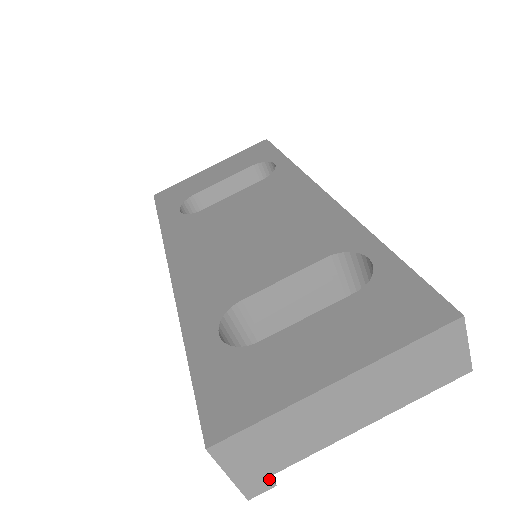
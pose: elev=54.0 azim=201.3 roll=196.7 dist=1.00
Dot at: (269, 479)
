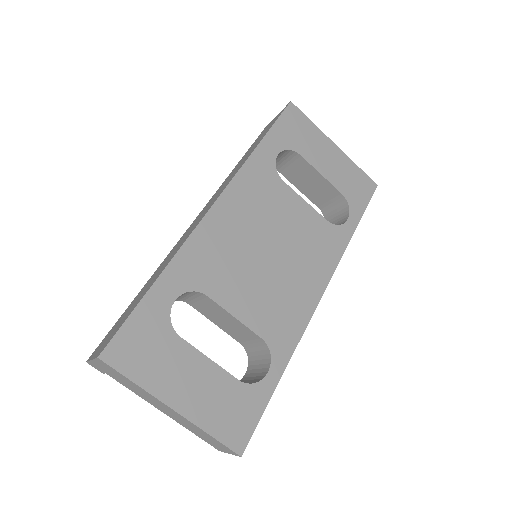
Dot at: (104, 372)
